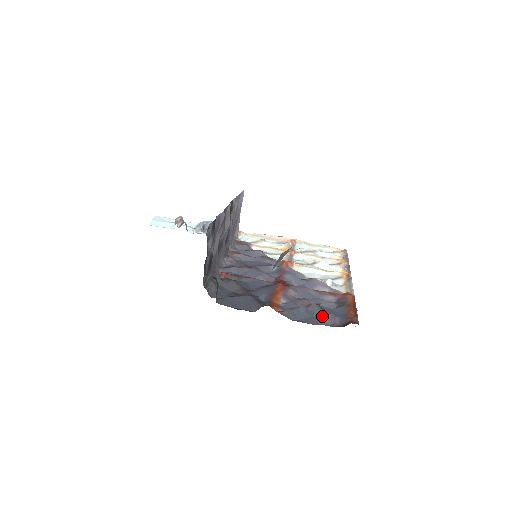
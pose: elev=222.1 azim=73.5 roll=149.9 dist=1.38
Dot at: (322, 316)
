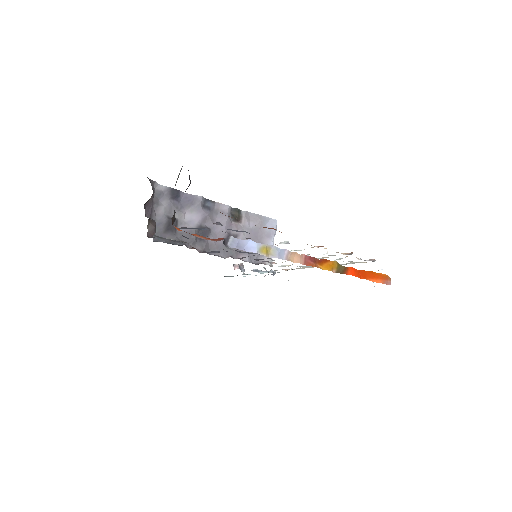
Dot at: occluded
